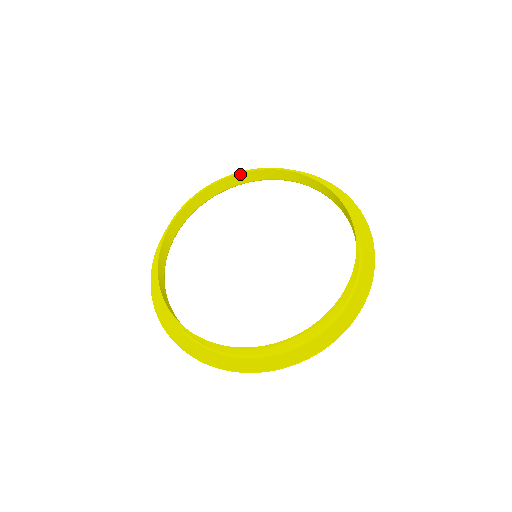
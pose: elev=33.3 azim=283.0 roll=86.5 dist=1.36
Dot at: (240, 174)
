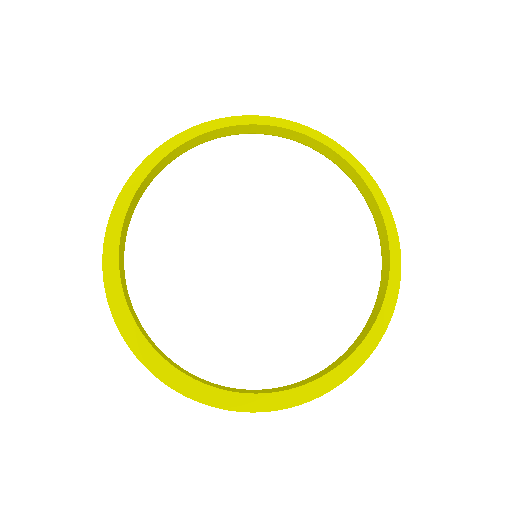
Dot at: (236, 126)
